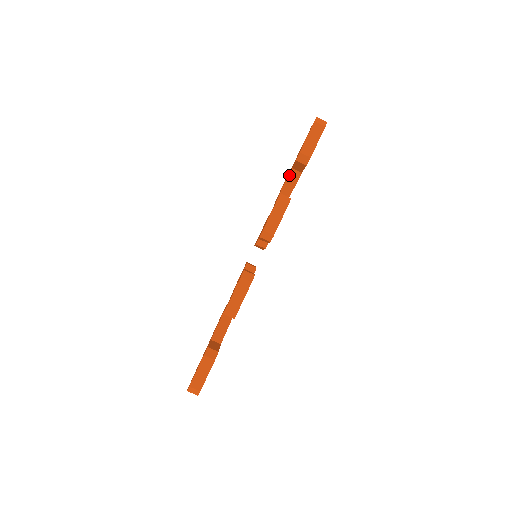
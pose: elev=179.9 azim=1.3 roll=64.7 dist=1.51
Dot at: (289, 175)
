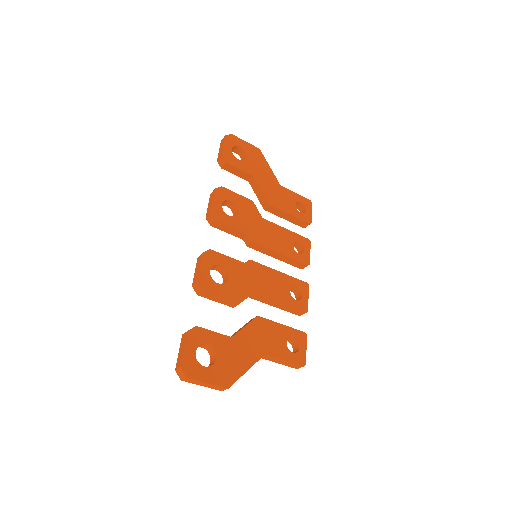
Dot at: (252, 188)
